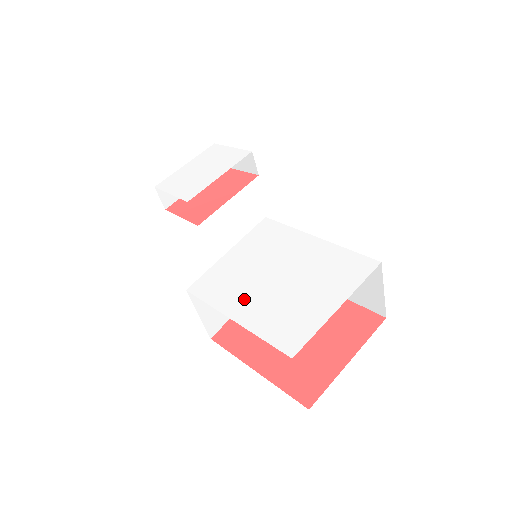
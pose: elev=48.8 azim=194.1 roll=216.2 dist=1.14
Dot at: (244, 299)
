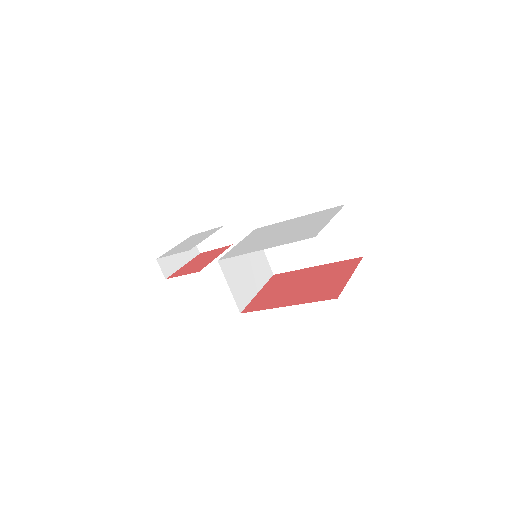
Dot at: (265, 244)
